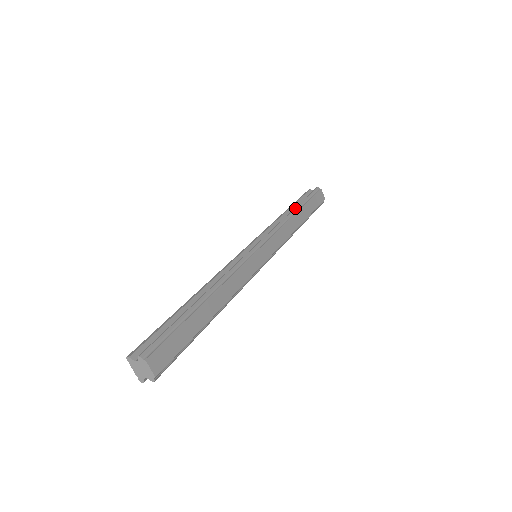
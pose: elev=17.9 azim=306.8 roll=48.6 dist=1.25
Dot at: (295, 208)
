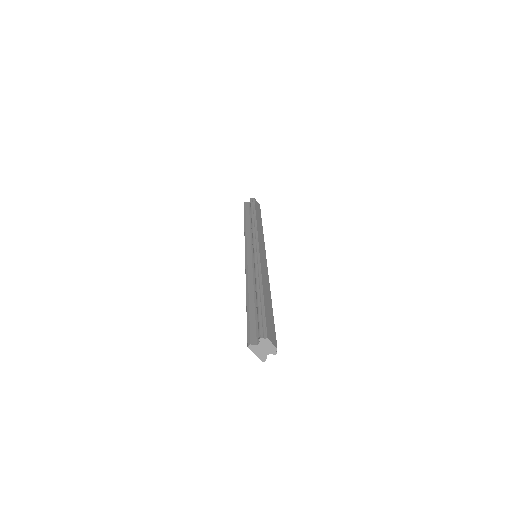
Dot at: (252, 216)
